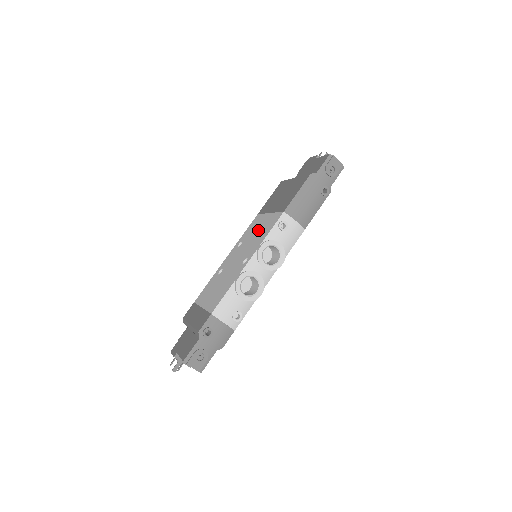
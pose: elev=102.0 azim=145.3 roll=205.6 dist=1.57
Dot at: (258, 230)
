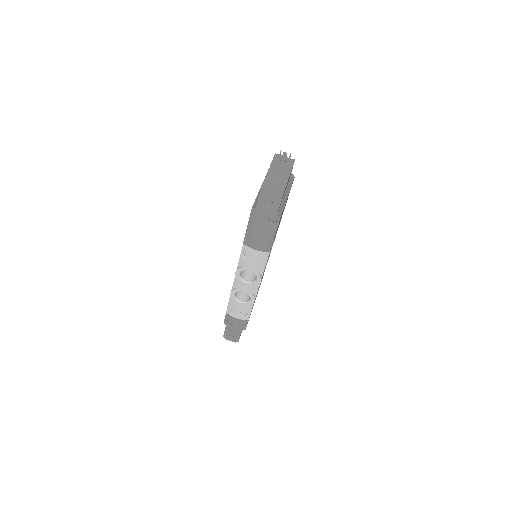
Dot at: occluded
